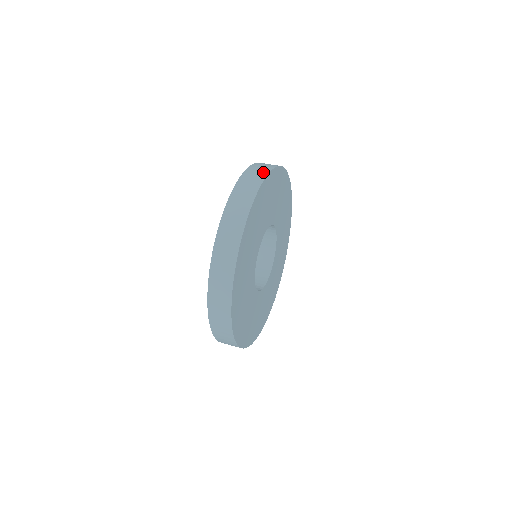
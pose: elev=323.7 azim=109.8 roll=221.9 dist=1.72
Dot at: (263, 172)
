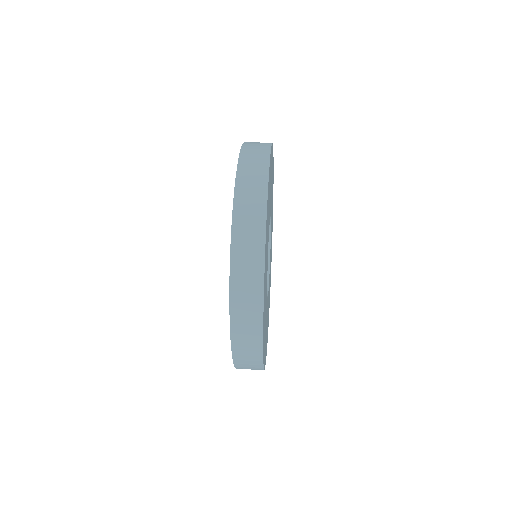
Dot at: occluded
